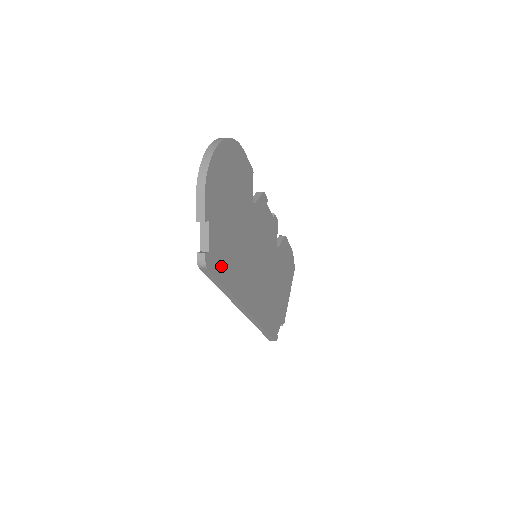
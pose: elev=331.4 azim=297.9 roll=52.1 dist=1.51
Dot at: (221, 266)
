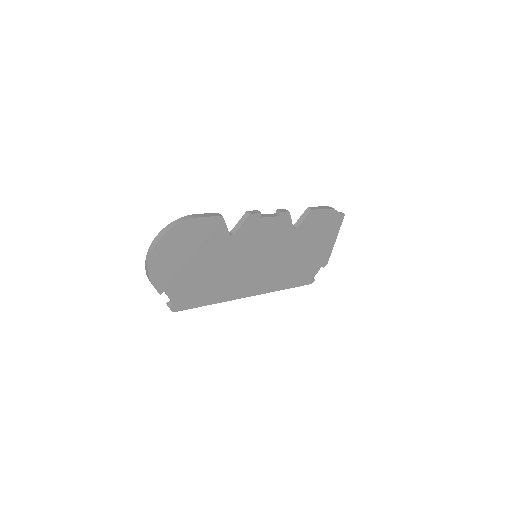
Dot at: (195, 300)
